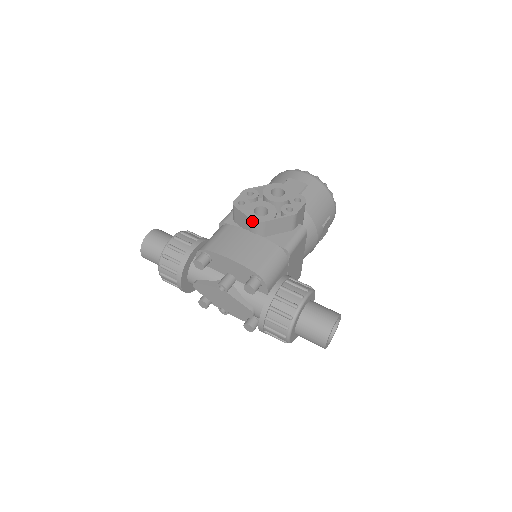
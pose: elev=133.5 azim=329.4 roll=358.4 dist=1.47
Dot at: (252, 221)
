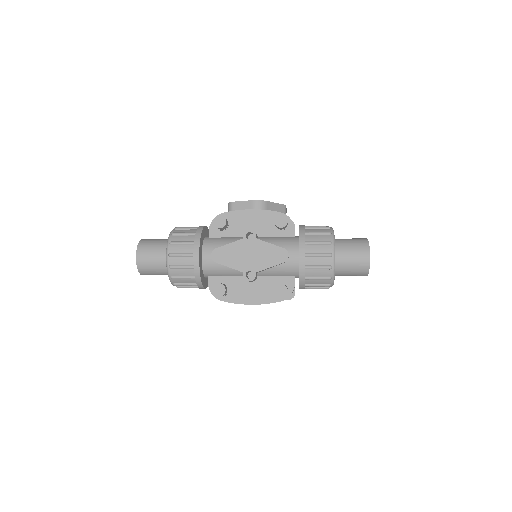
Dot at: (255, 202)
